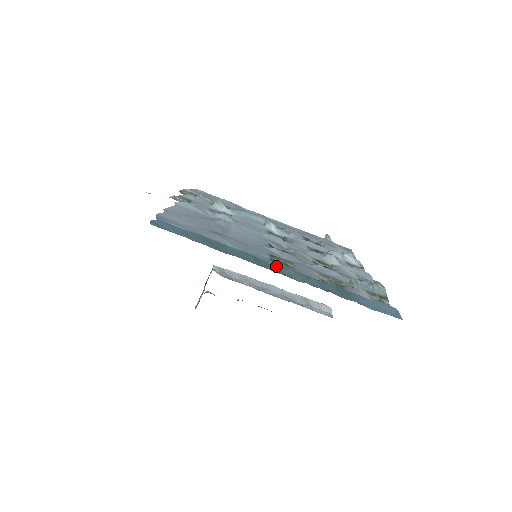
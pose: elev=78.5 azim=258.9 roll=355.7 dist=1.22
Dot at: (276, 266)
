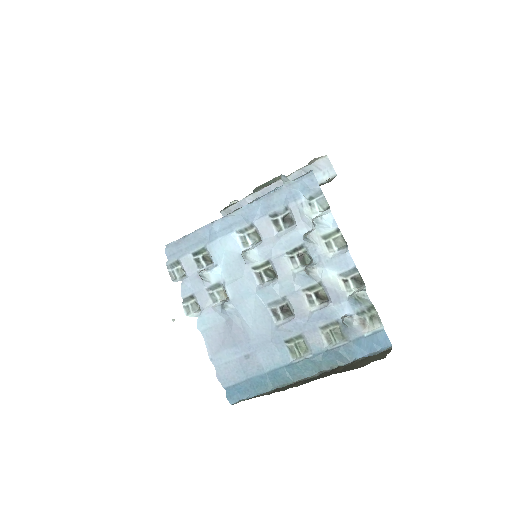
Dot at: (299, 368)
